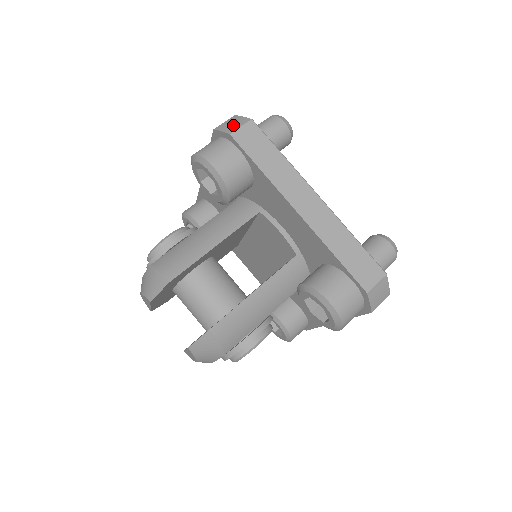
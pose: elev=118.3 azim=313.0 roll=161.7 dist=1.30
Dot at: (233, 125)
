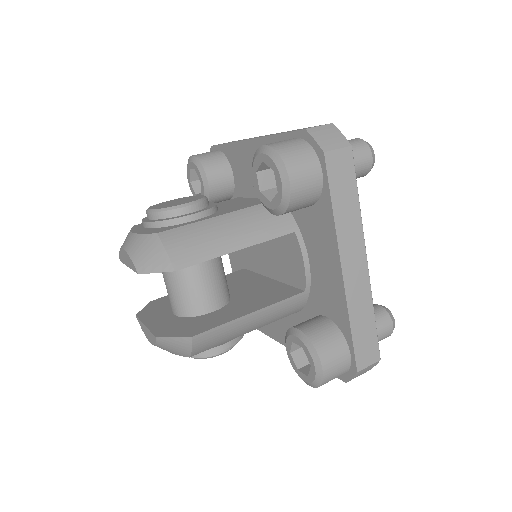
Dot at: (330, 140)
